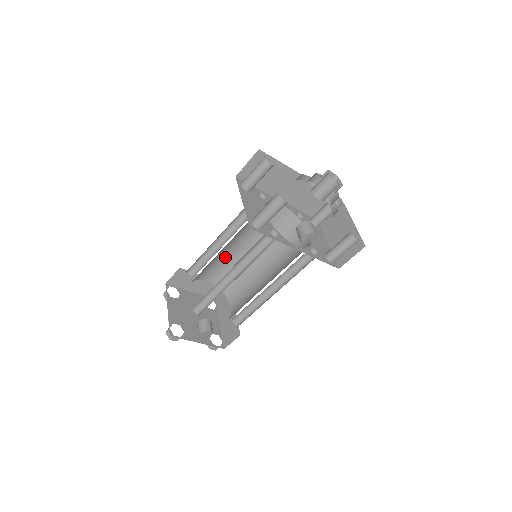
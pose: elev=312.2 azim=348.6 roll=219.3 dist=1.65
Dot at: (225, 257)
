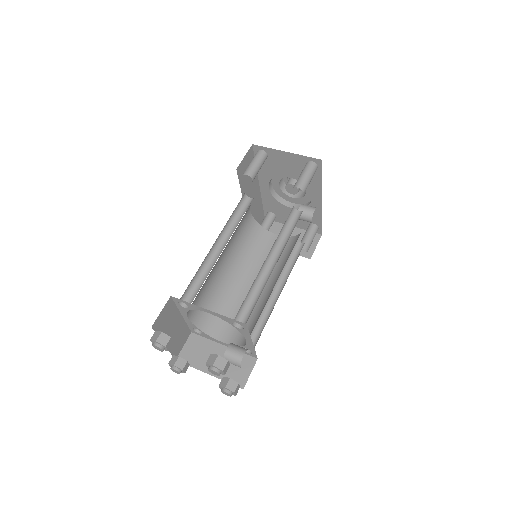
Dot at: (209, 277)
